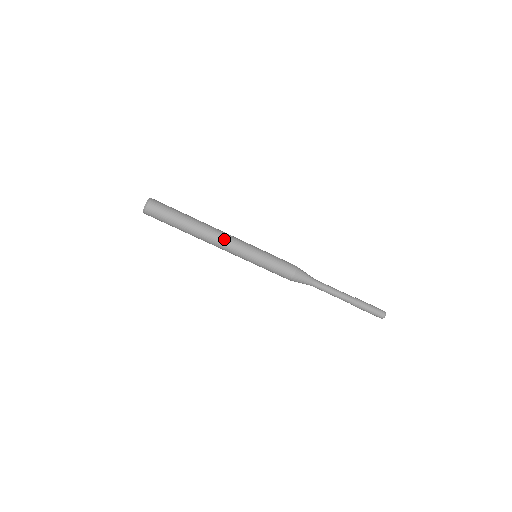
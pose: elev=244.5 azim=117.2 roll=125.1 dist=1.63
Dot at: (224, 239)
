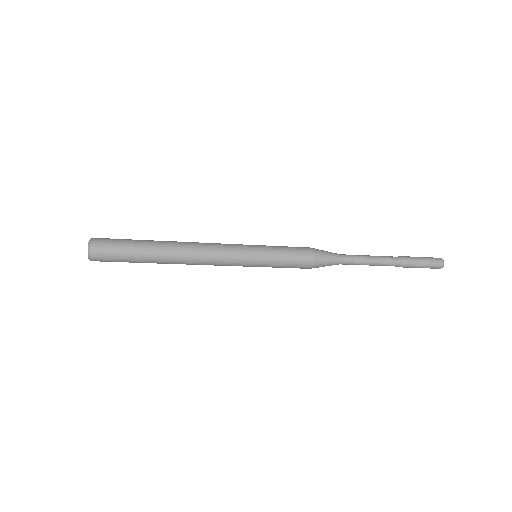
Dot at: occluded
